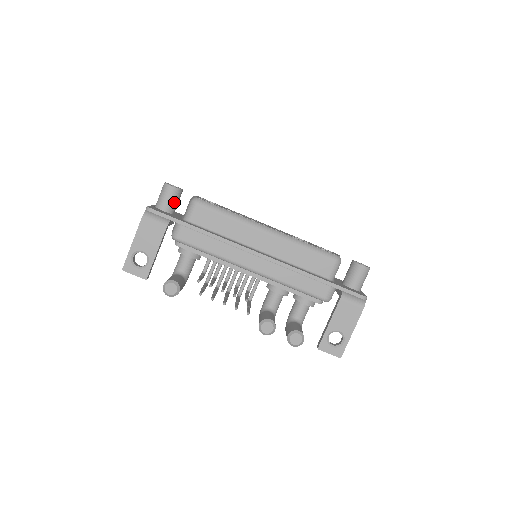
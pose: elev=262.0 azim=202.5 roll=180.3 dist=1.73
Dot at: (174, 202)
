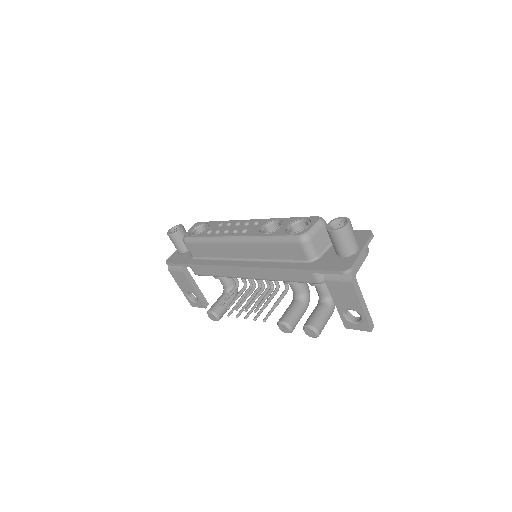
Dot at: (181, 243)
